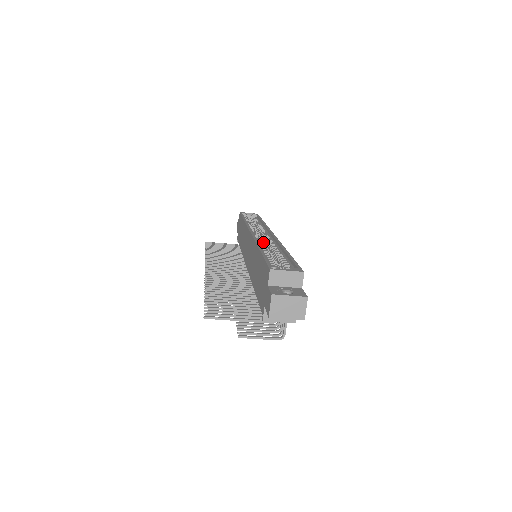
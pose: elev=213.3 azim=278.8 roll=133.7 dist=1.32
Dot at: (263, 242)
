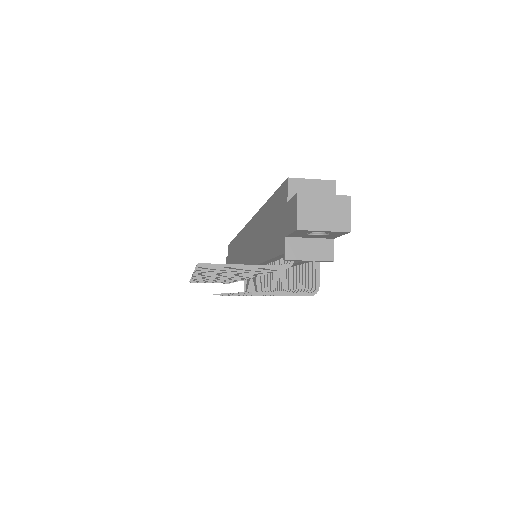
Dot at: occluded
